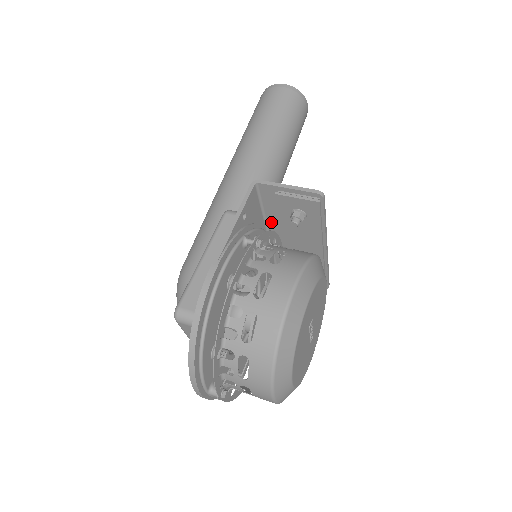
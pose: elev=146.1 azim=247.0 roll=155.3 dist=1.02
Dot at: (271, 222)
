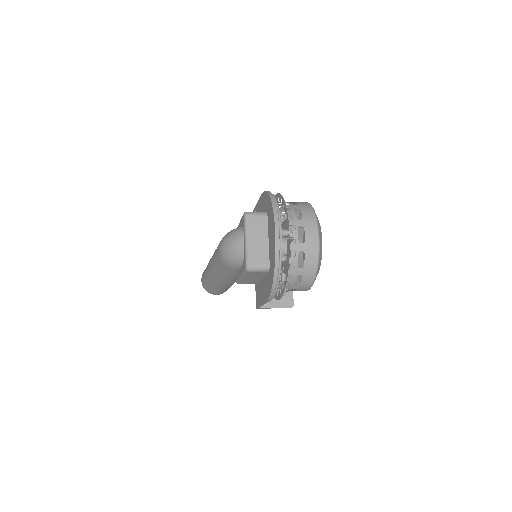
Dot at: occluded
